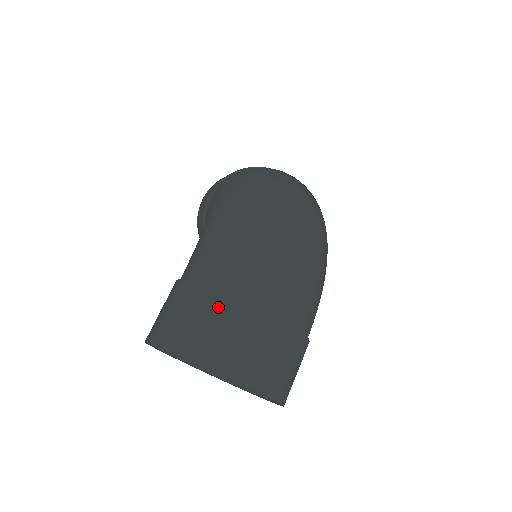
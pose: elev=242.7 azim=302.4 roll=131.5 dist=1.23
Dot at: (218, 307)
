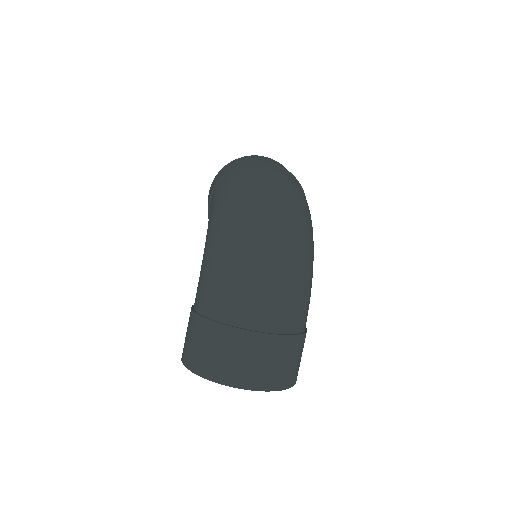
Dot at: (219, 338)
